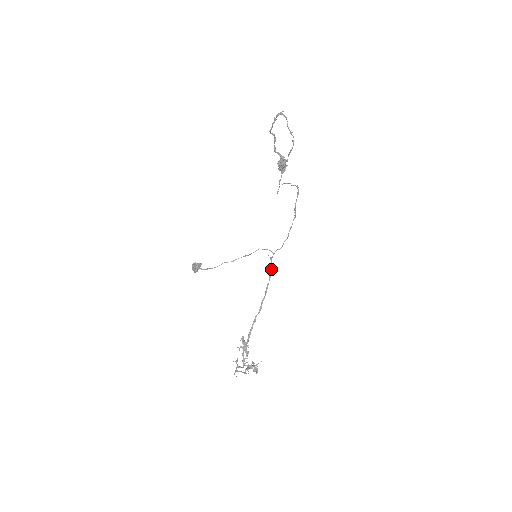
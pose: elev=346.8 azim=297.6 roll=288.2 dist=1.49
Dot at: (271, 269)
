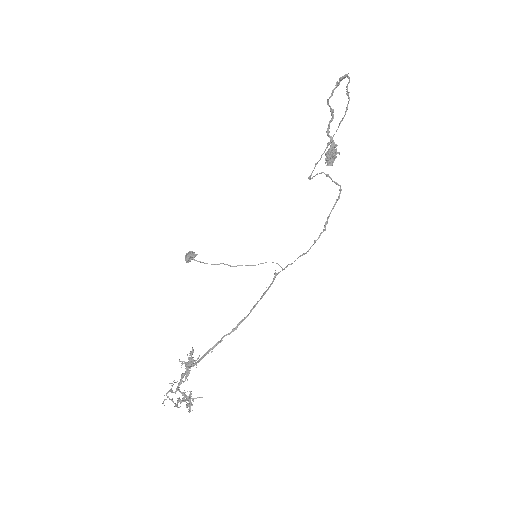
Dot at: (270, 285)
